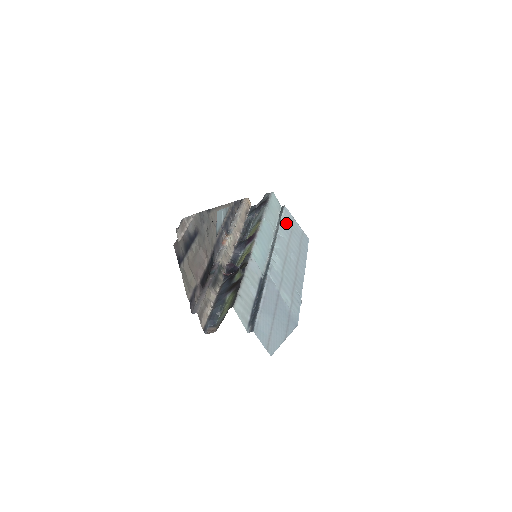
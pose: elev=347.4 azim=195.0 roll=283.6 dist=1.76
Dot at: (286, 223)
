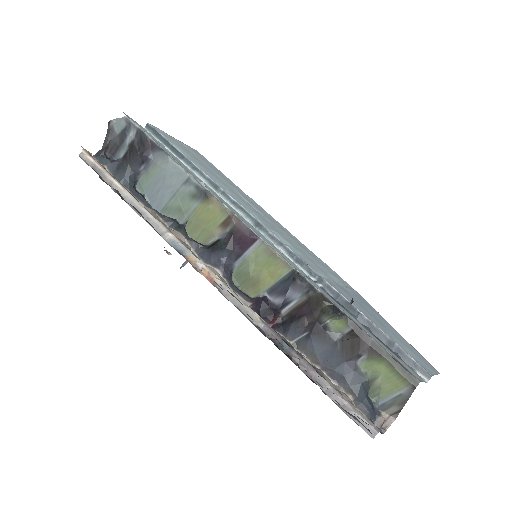
Dot at: (190, 157)
